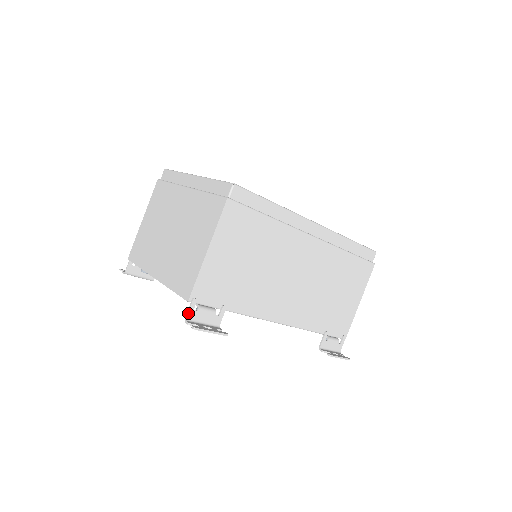
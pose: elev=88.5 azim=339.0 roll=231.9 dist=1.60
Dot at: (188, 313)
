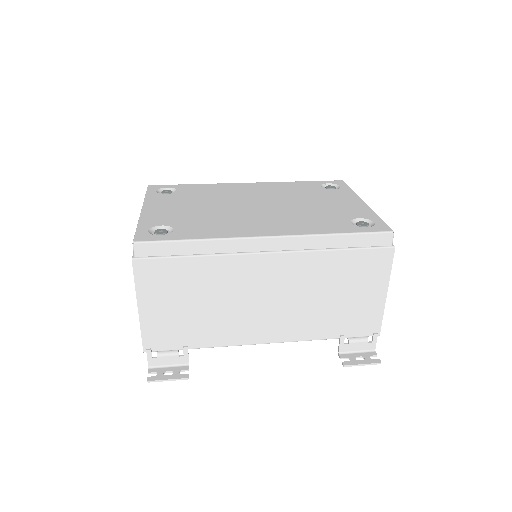
Dot at: (148, 362)
